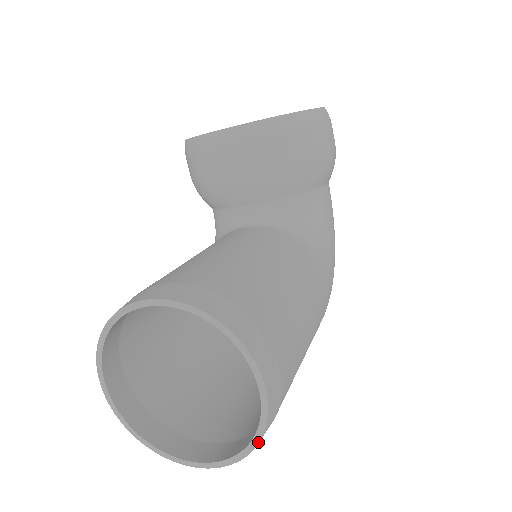
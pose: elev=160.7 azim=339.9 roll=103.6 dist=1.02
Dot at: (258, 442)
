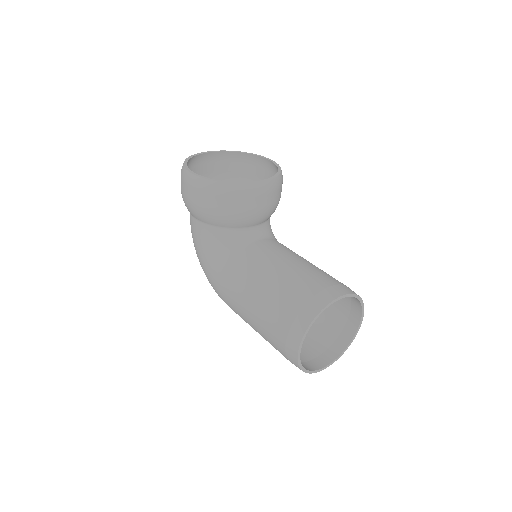
Dot at: occluded
